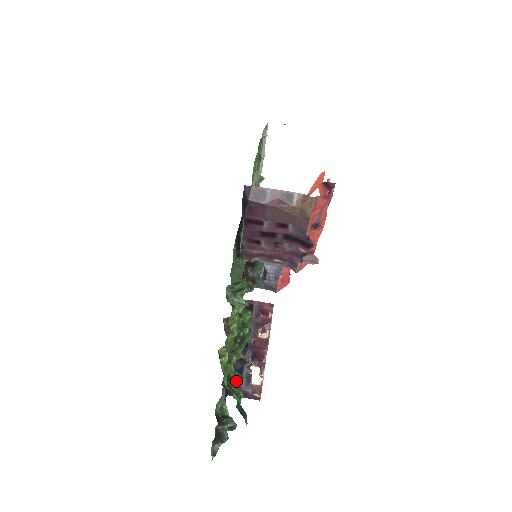
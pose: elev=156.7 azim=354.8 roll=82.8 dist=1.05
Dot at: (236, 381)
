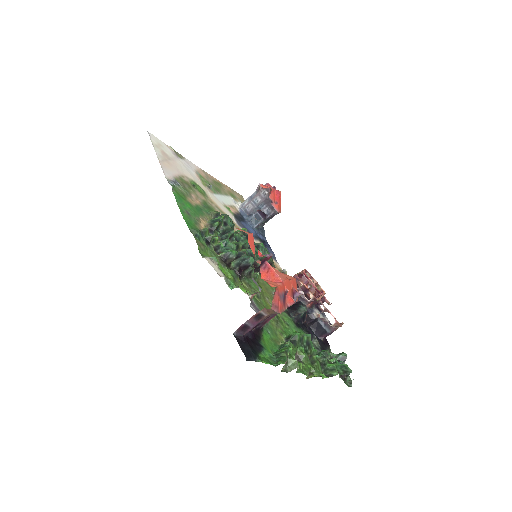
Dot at: (326, 359)
